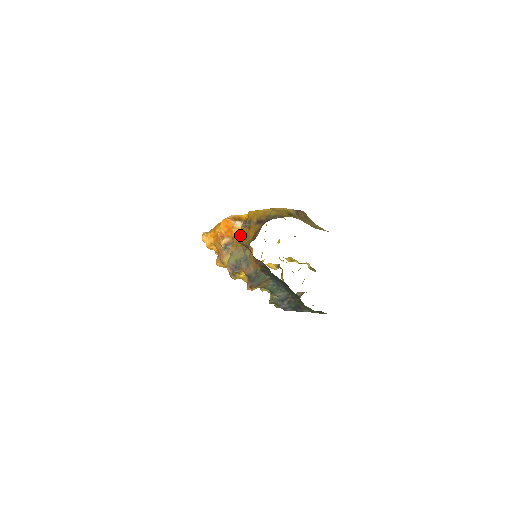
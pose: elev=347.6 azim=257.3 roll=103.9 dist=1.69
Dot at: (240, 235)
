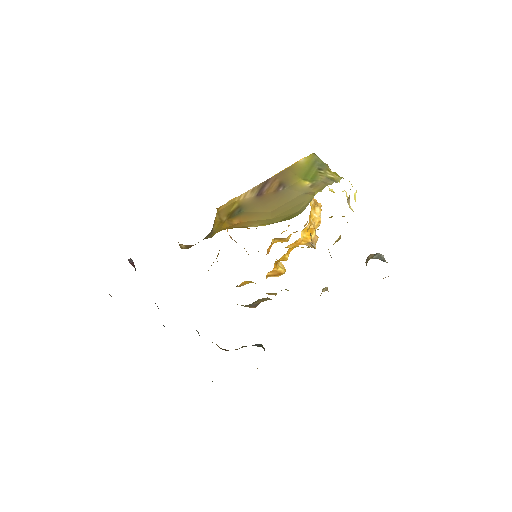
Dot at: occluded
